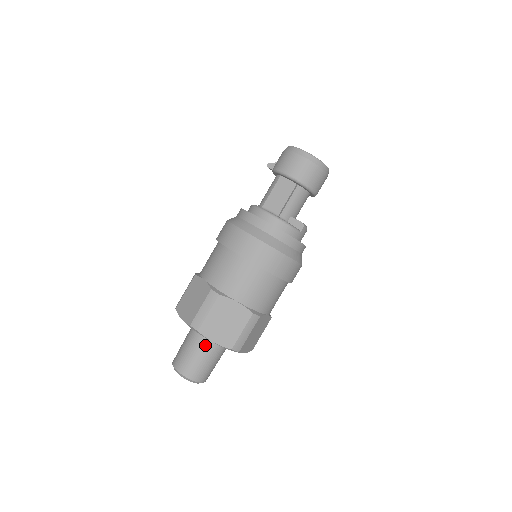
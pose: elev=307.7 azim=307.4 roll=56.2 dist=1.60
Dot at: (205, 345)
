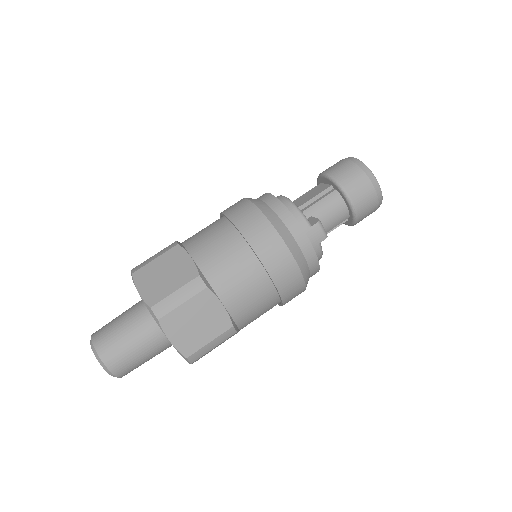
Dot at: (136, 312)
